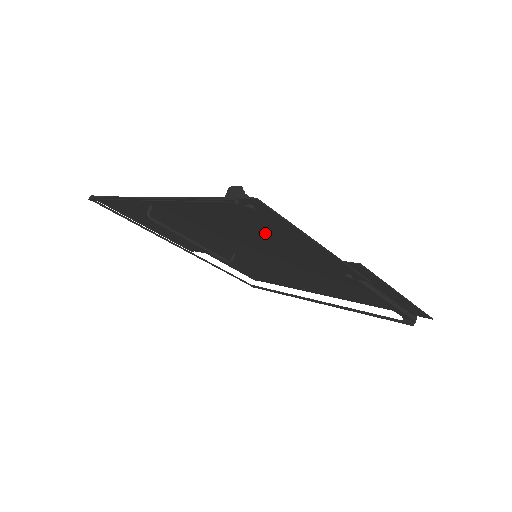
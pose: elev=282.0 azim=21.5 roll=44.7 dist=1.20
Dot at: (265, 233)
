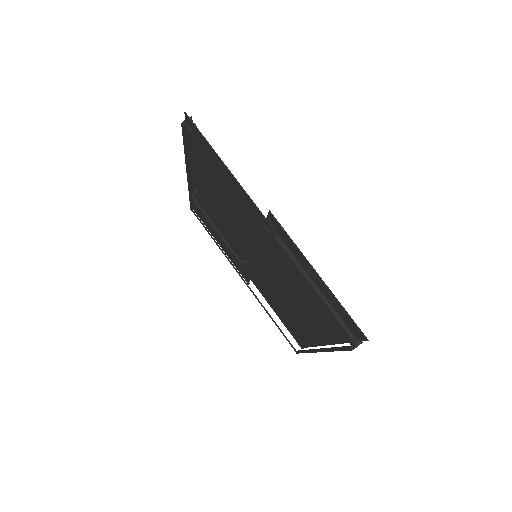
Dot at: (218, 179)
